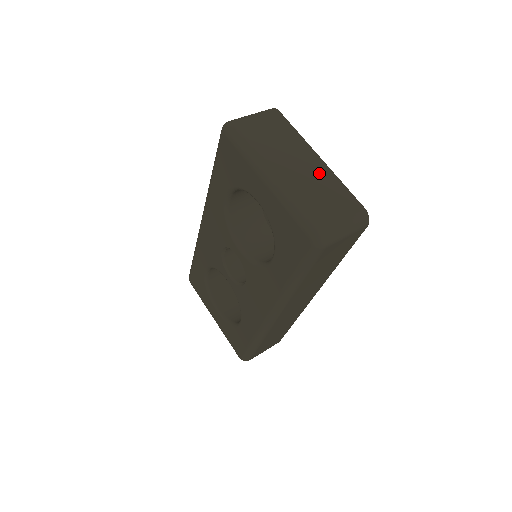
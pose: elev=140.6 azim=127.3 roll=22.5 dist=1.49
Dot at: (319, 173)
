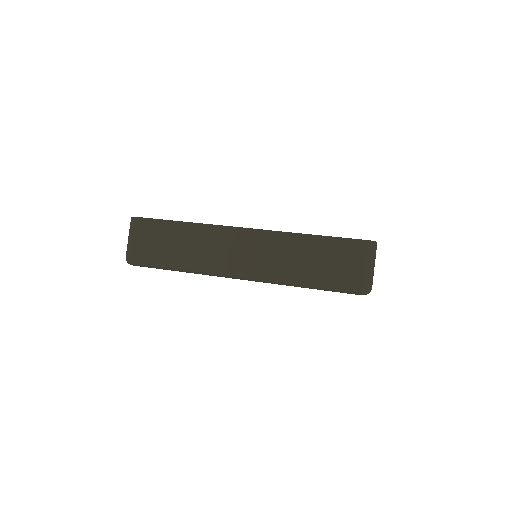
Dot at: occluded
